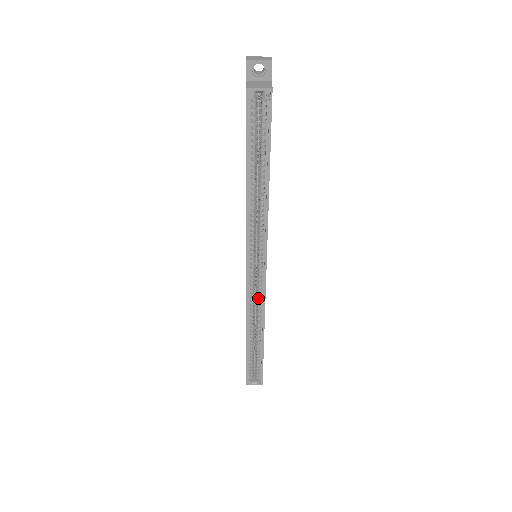
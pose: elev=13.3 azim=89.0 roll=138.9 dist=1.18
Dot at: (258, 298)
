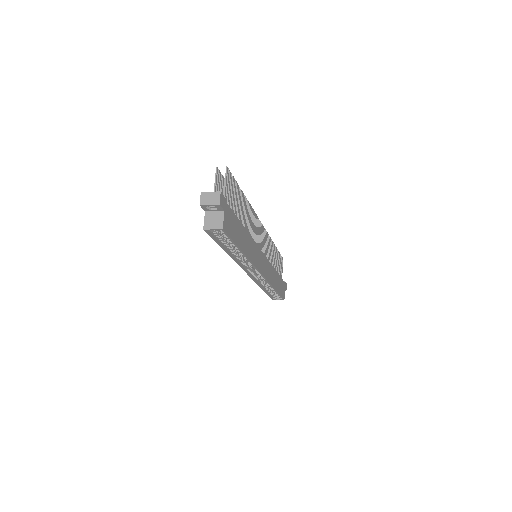
Dot at: (263, 279)
